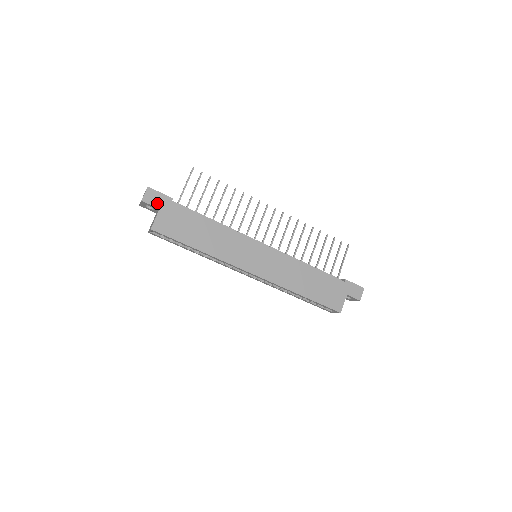
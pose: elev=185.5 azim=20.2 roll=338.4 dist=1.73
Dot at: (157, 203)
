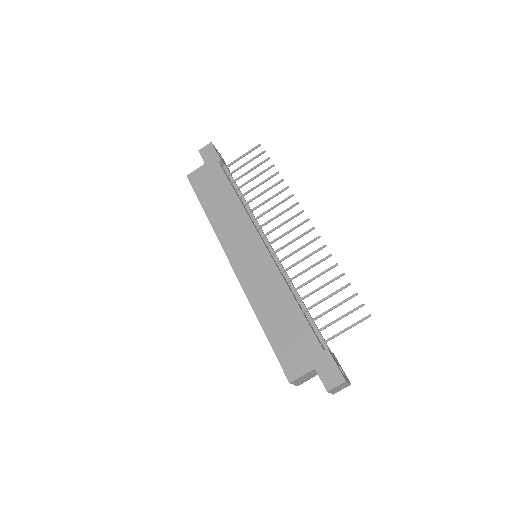
Dot at: (207, 158)
